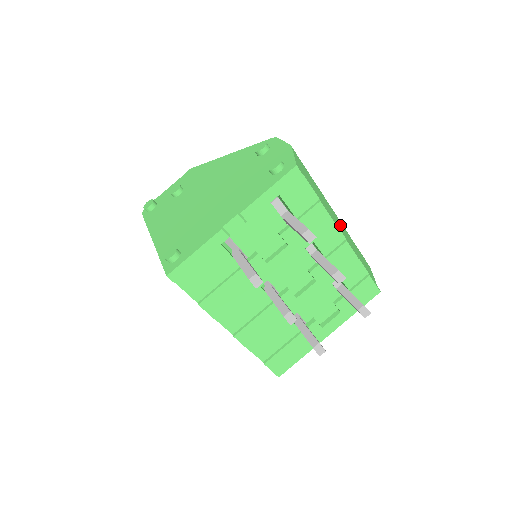
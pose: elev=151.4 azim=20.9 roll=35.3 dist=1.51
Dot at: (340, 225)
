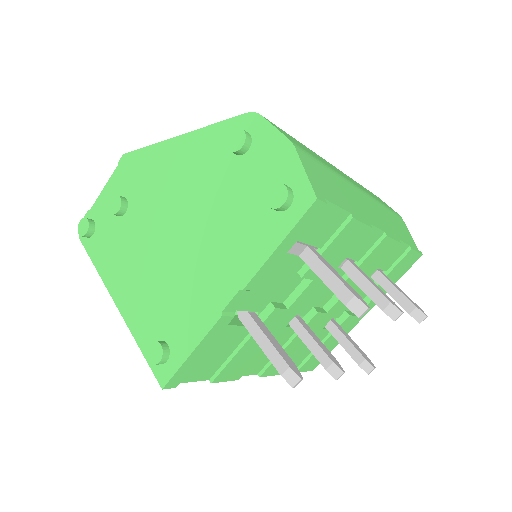
Dot at: (372, 209)
